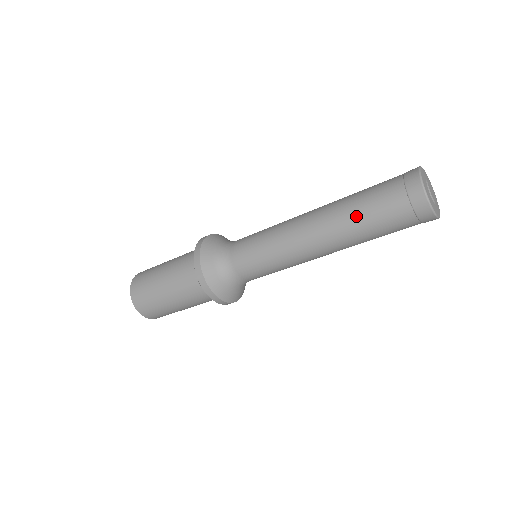
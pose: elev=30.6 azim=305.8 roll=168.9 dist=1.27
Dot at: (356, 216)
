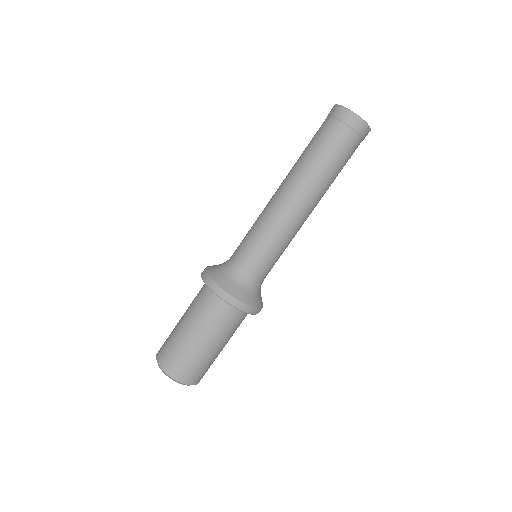
Dot at: (311, 157)
